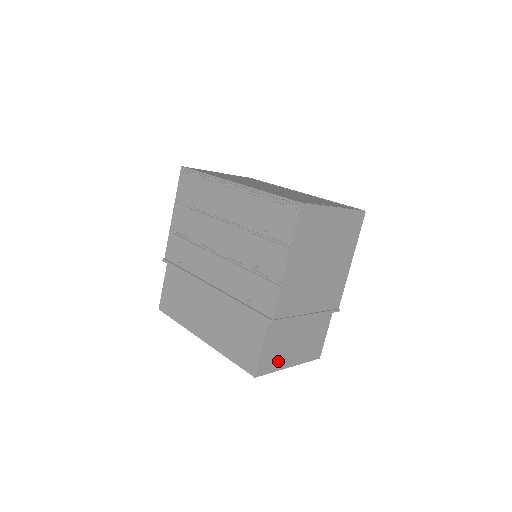
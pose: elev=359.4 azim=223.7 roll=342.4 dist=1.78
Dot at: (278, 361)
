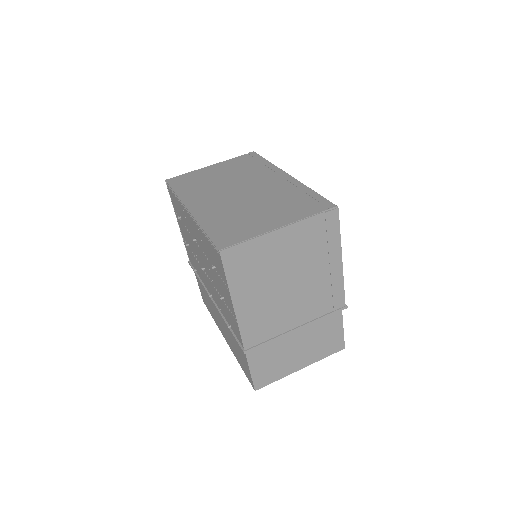
Dot at: (280, 370)
